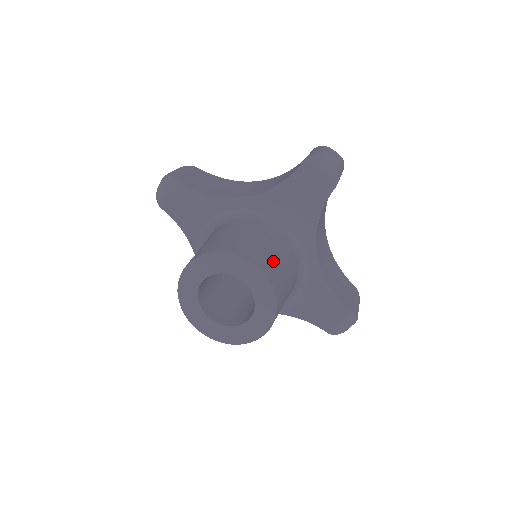
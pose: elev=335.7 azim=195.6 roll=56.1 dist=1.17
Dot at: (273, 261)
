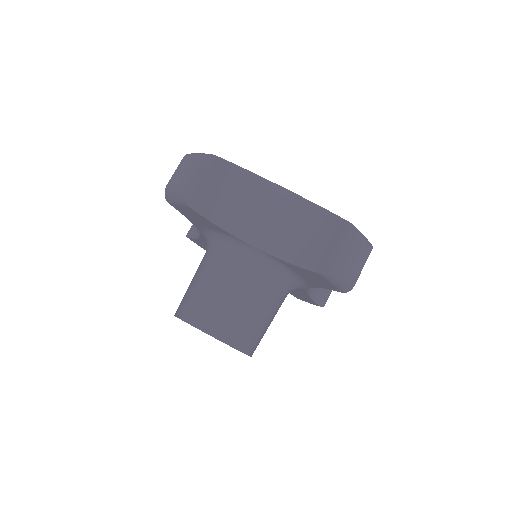
Dot at: (259, 332)
